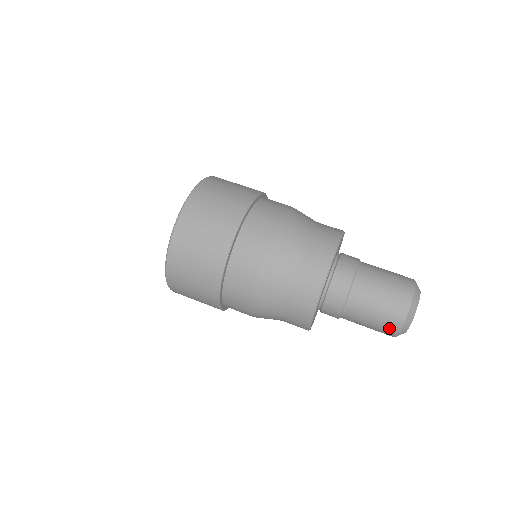
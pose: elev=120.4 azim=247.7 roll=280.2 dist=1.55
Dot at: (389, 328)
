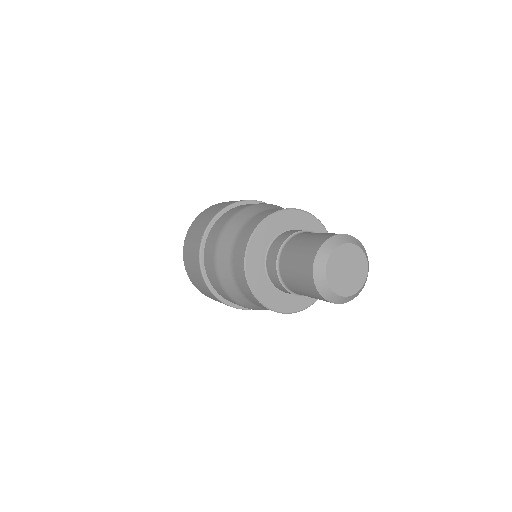
Dot at: (310, 288)
